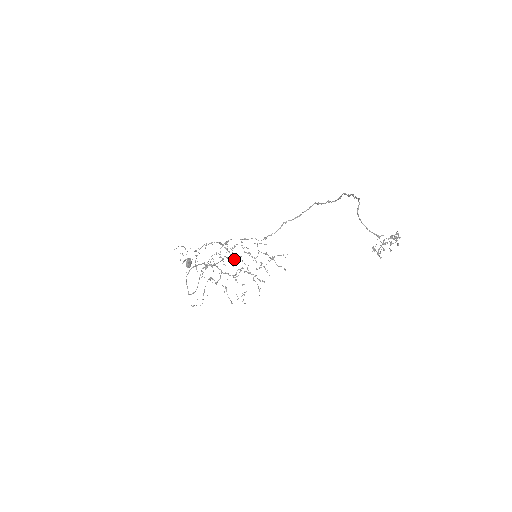
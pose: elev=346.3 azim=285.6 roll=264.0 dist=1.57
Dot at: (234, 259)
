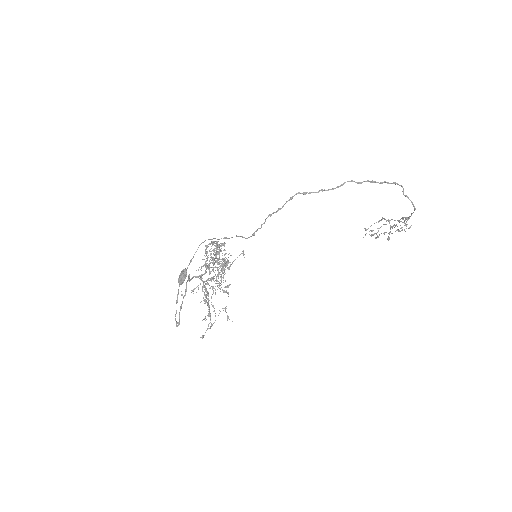
Dot at: occluded
